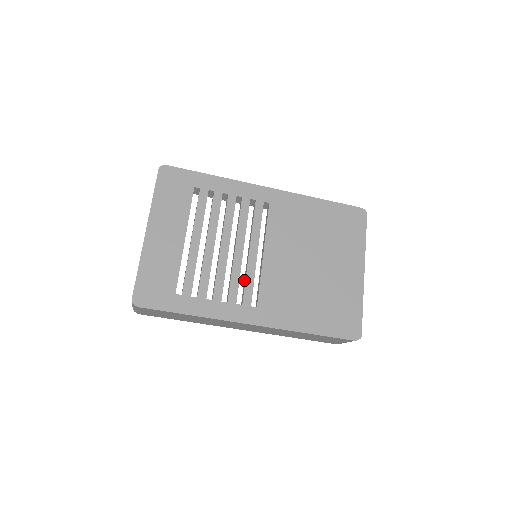
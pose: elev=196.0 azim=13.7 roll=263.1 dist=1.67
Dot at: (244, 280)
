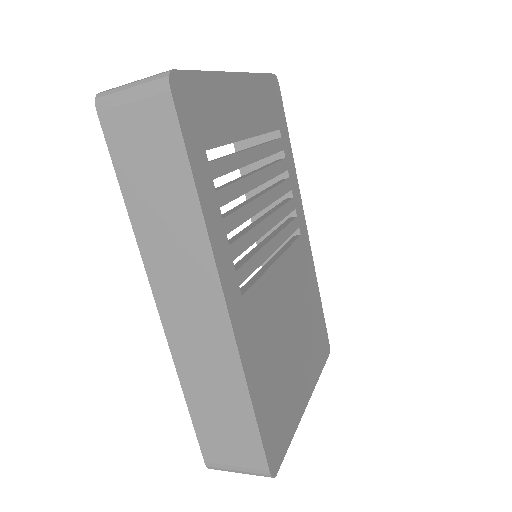
Dot at: (246, 255)
